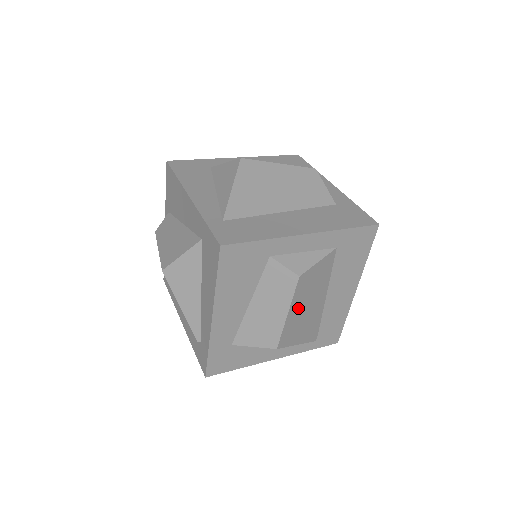
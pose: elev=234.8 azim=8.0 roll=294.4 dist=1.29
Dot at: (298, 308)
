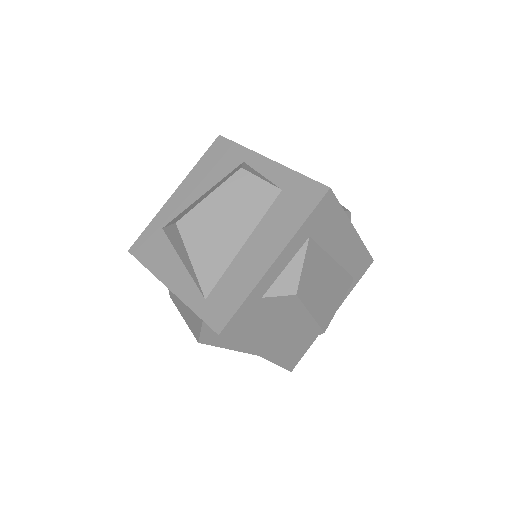
Dot at: (316, 300)
